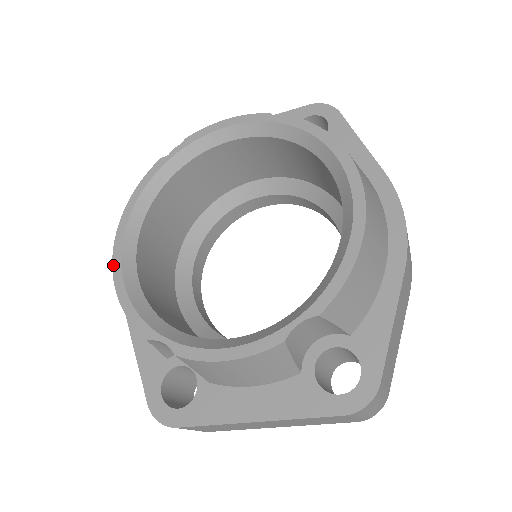
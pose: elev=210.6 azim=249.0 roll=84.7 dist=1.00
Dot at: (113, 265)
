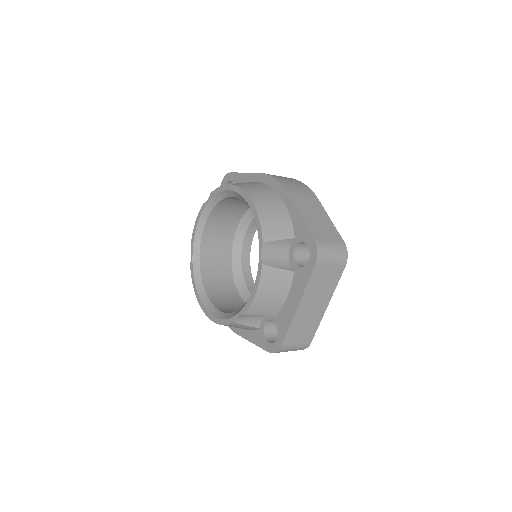
Dot at: (207, 316)
